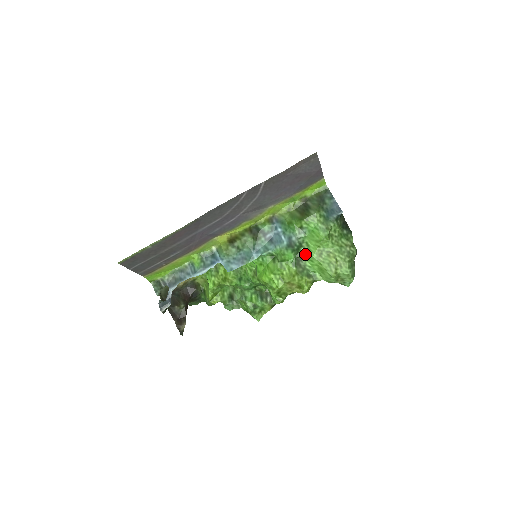
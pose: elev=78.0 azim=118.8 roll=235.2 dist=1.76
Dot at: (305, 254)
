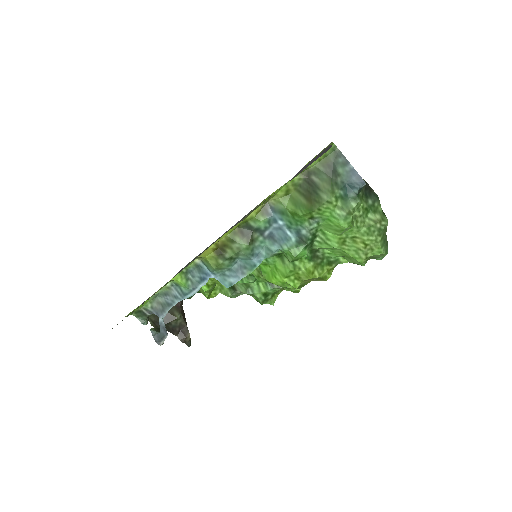
Dot at: (322, 244)
